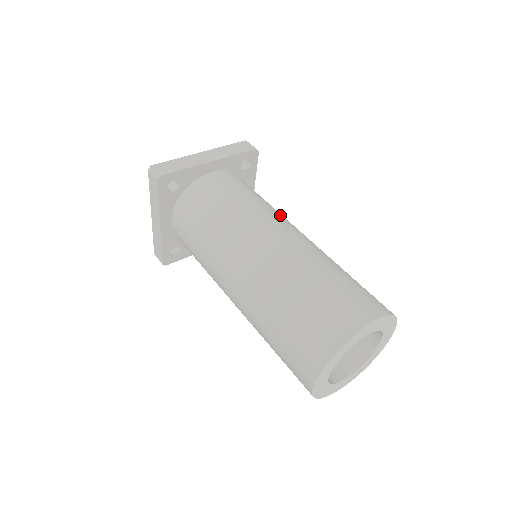
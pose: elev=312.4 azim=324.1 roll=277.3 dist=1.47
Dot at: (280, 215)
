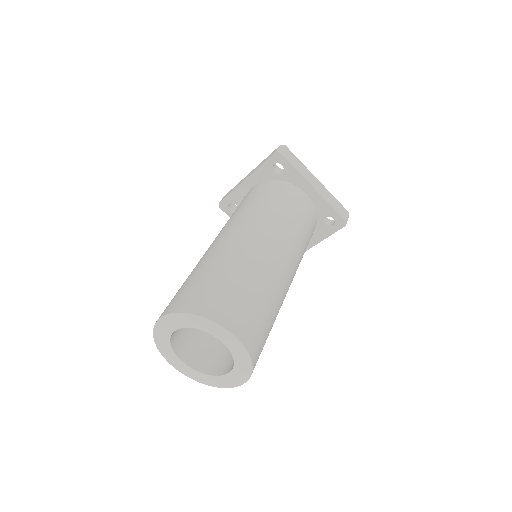
Dot at: (247, 217)
